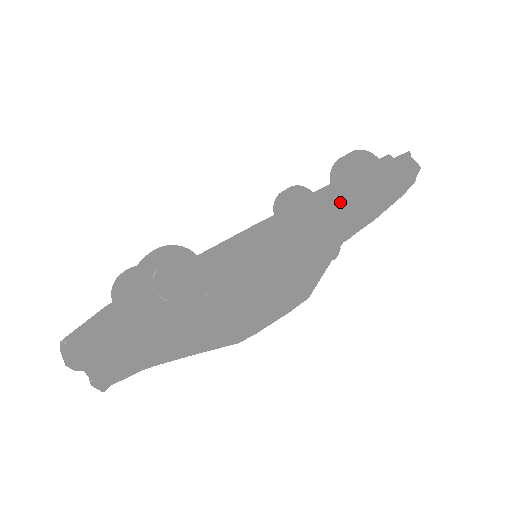
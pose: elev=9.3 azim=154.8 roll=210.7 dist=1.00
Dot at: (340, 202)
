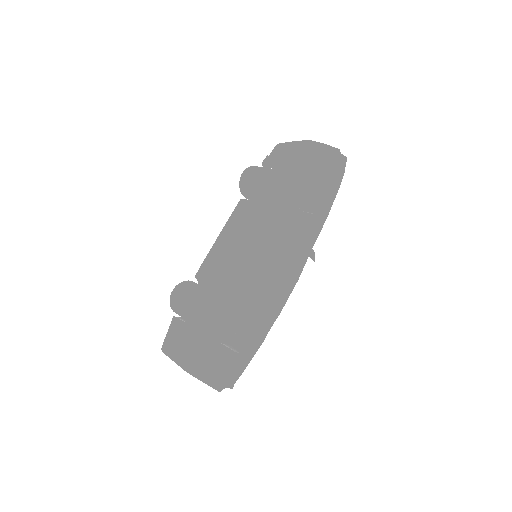
Dot at: (310, 225)
